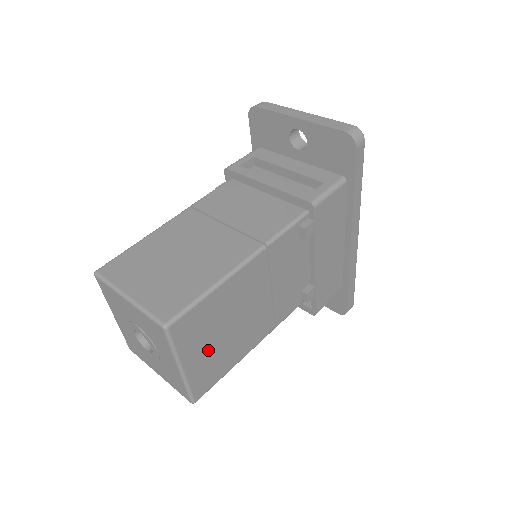
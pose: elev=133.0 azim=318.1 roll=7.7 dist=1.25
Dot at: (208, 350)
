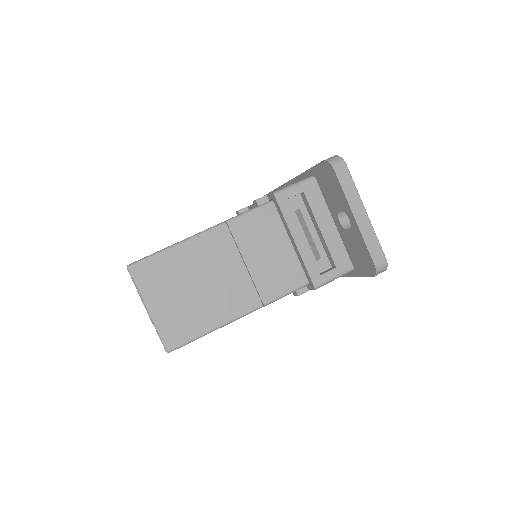
Dot at: occluded
